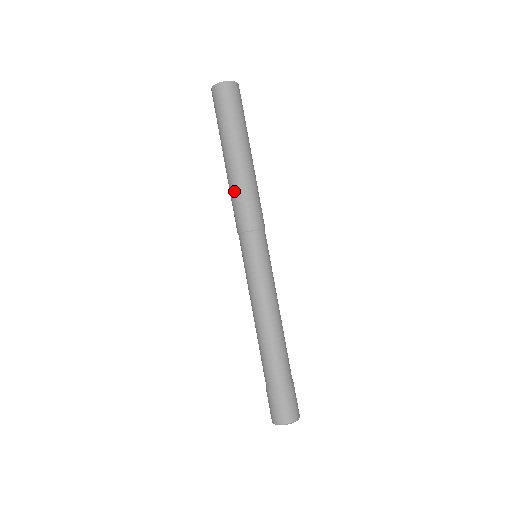
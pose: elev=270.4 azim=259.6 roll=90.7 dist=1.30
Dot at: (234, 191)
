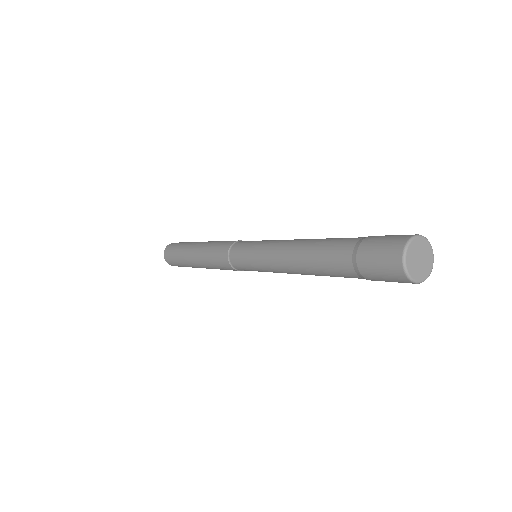
Dot at: (206, 254)
